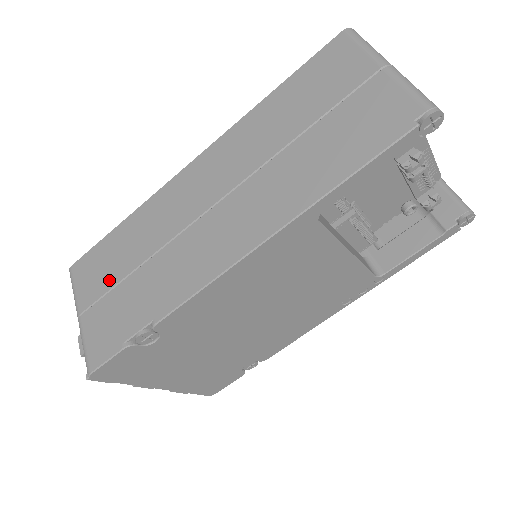
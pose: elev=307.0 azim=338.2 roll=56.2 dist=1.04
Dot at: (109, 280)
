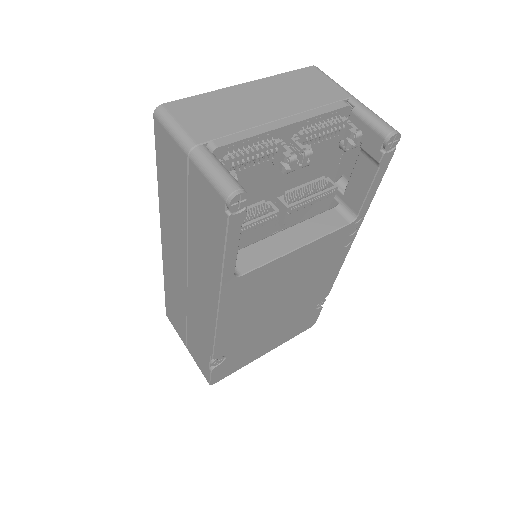
Dot at: (182, 327)
